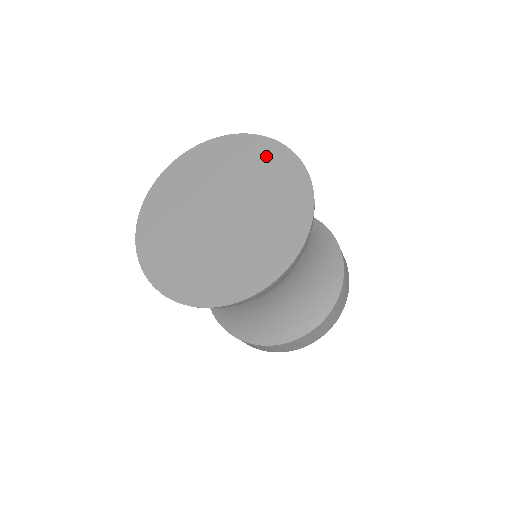
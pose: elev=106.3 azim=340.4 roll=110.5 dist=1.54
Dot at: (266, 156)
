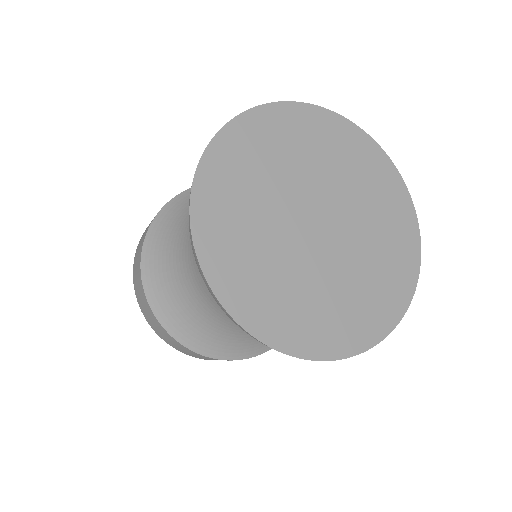
Dot at: (380, 175)
